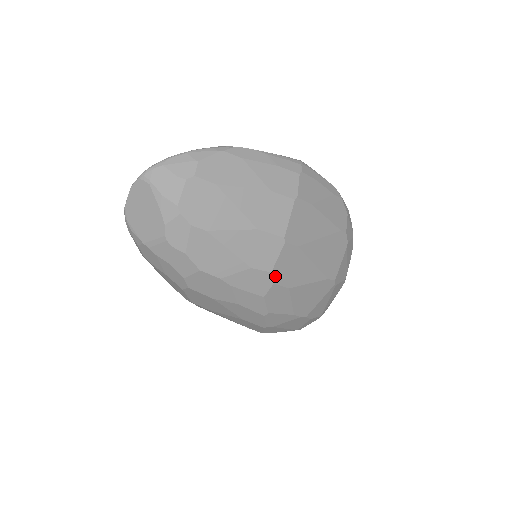
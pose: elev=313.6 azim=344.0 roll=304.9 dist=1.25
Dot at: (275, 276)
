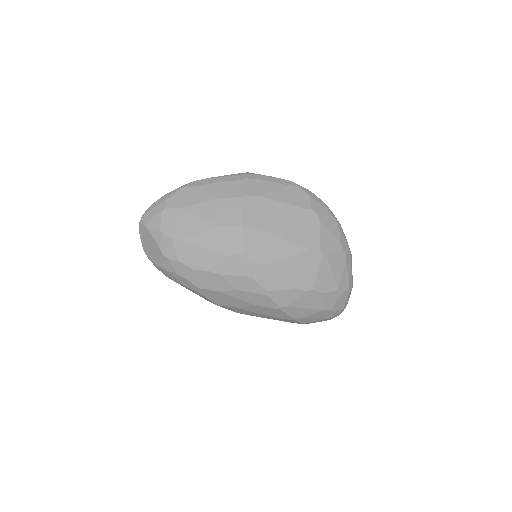
Dot at: (249, 257)
